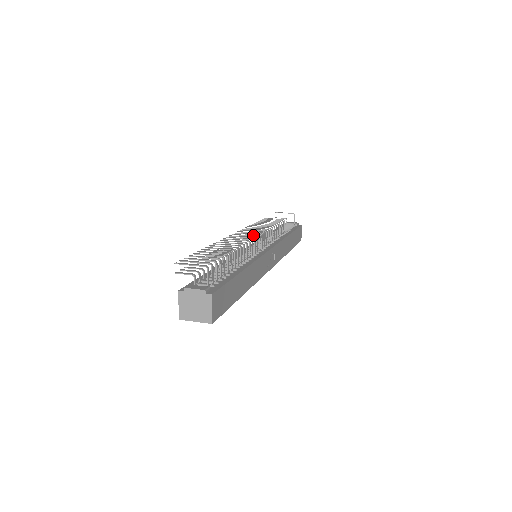
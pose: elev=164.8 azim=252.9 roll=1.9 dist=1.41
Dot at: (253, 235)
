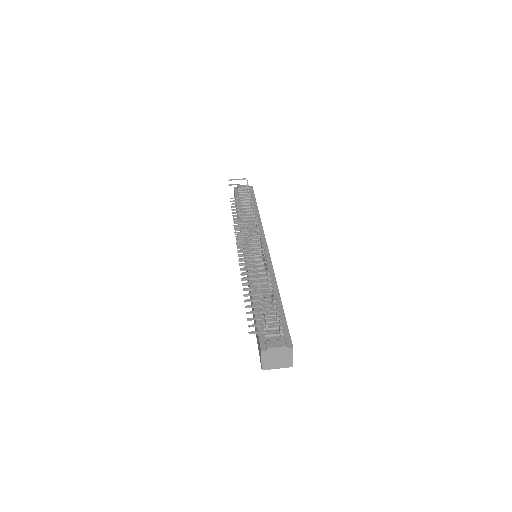
Dot at: (258, 244)
